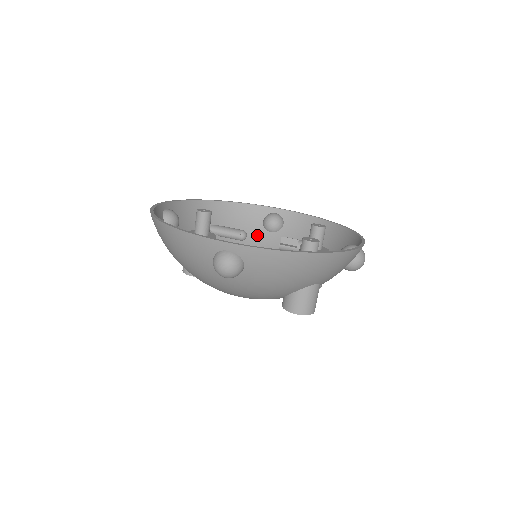
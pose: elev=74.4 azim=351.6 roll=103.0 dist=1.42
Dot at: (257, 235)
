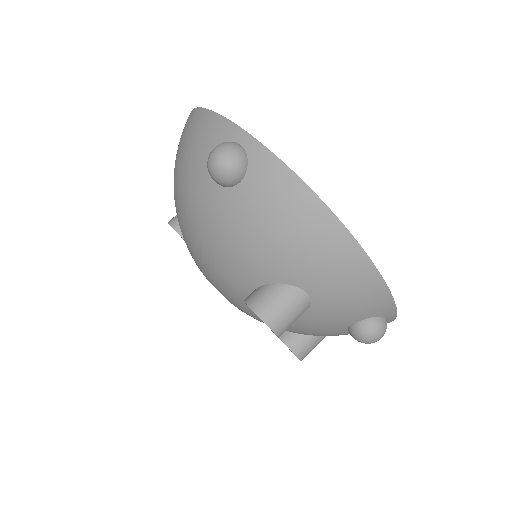
Dot at: occluded
